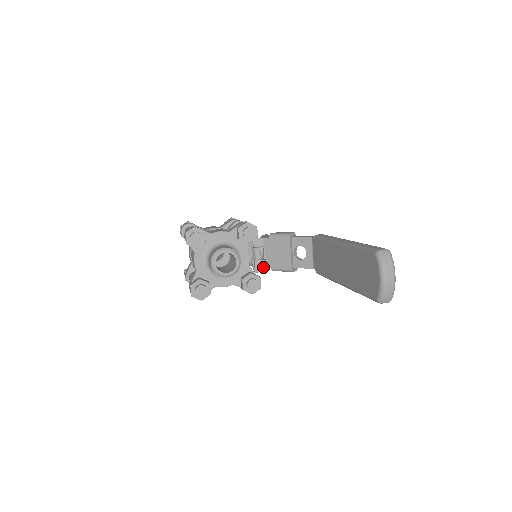
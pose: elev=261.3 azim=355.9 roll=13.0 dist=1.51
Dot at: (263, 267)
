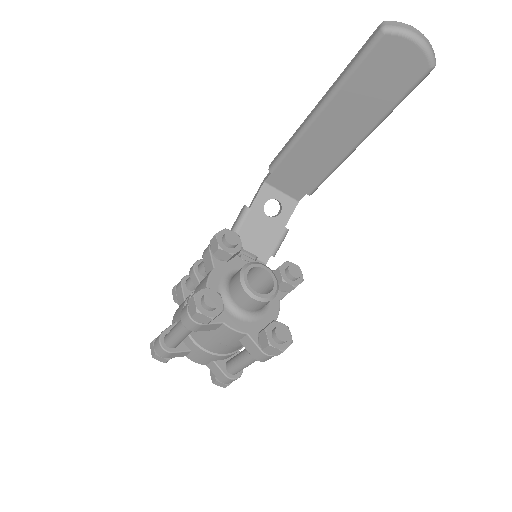
Dot at: occluded
